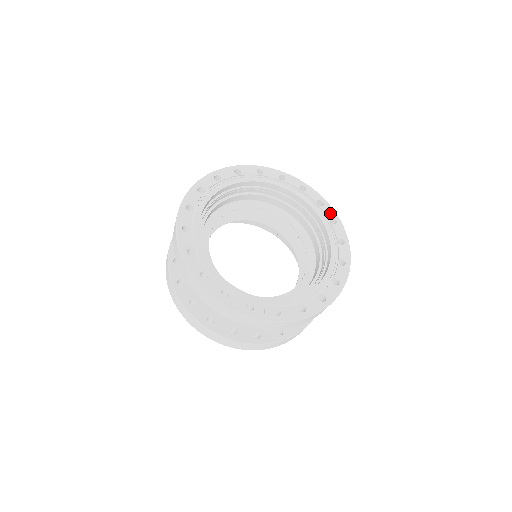
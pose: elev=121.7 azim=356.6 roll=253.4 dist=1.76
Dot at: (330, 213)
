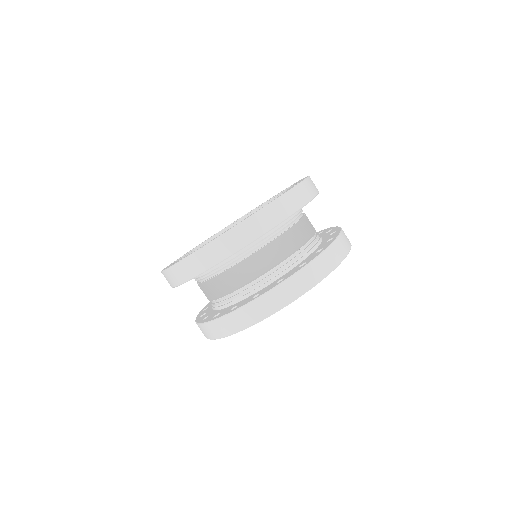
Dot at: occluded
